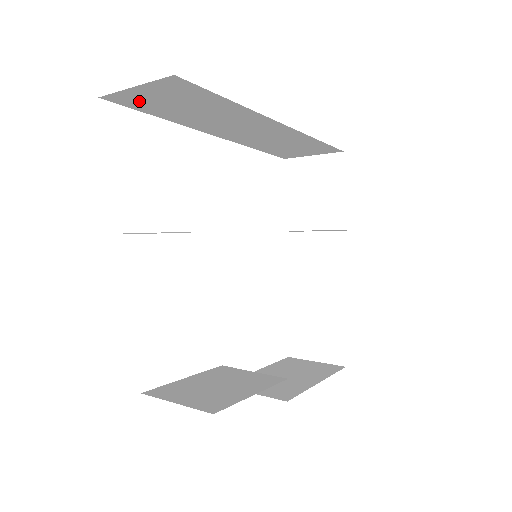
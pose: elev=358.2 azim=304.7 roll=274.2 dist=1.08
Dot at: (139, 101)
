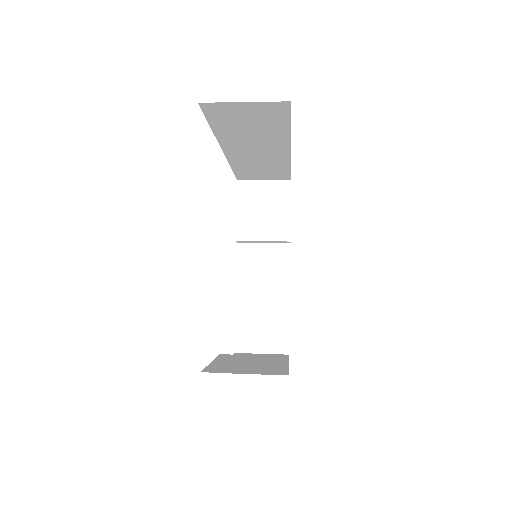
Dot at: (224, 113)
